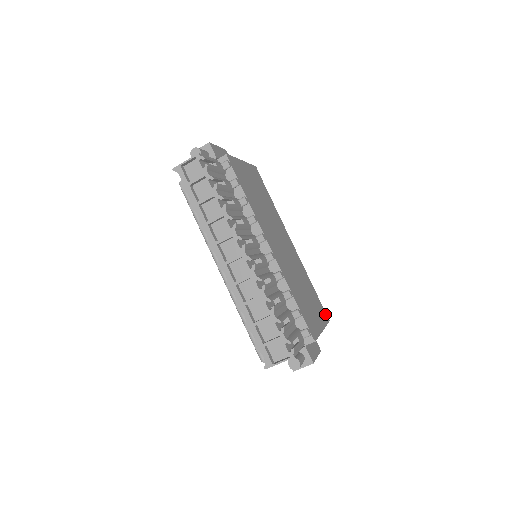
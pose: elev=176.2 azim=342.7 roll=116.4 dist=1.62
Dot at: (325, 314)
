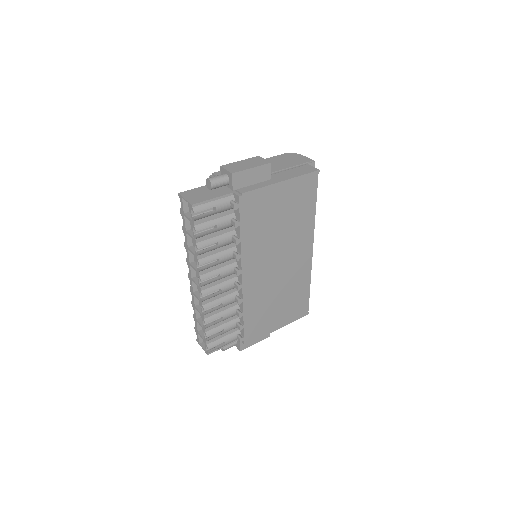
Dot at: (305, 310)
